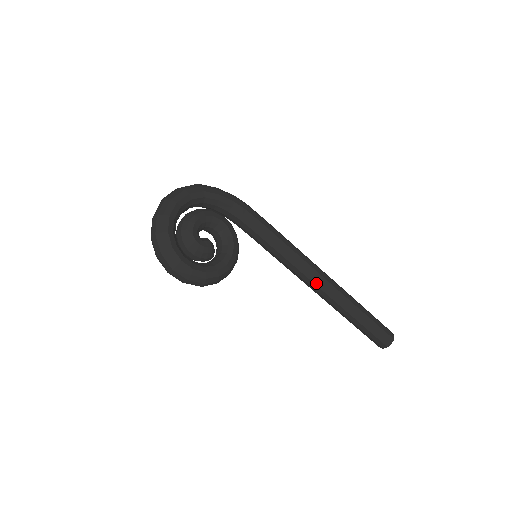
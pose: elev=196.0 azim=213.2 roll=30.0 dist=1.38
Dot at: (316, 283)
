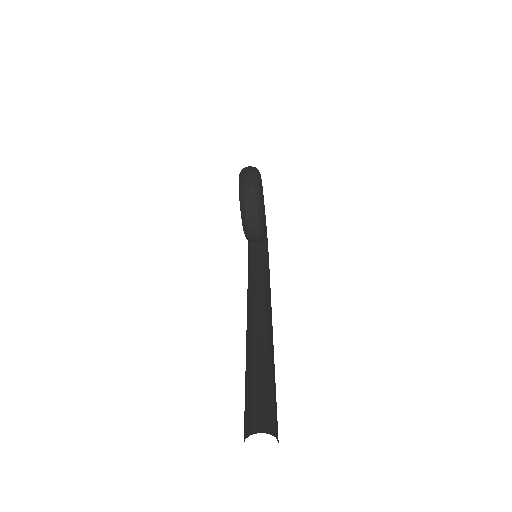
Dot at: (266, 315)
